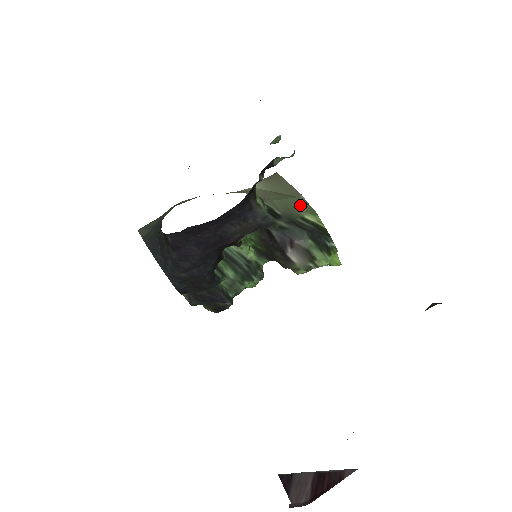
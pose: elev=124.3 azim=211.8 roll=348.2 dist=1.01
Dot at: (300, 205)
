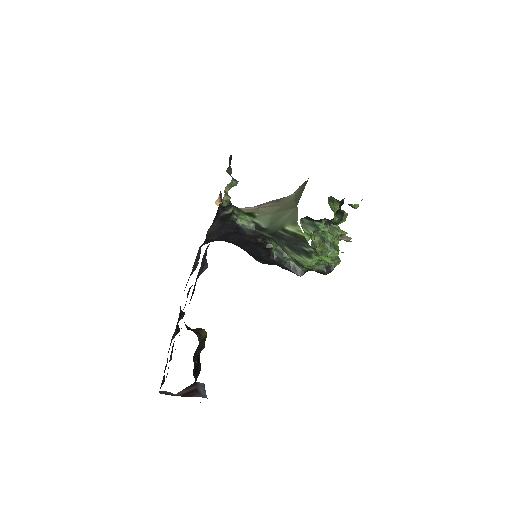
Dot at: (290, 216)
